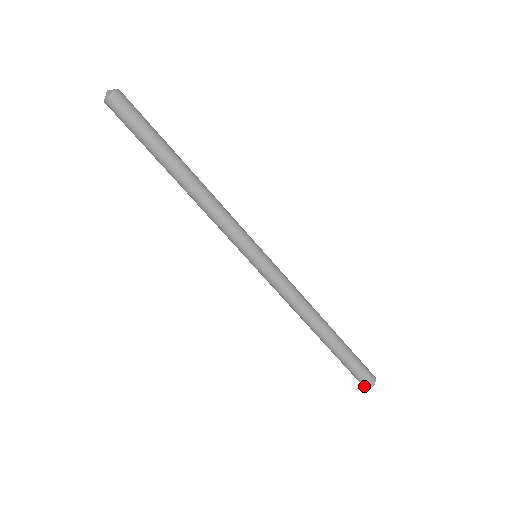
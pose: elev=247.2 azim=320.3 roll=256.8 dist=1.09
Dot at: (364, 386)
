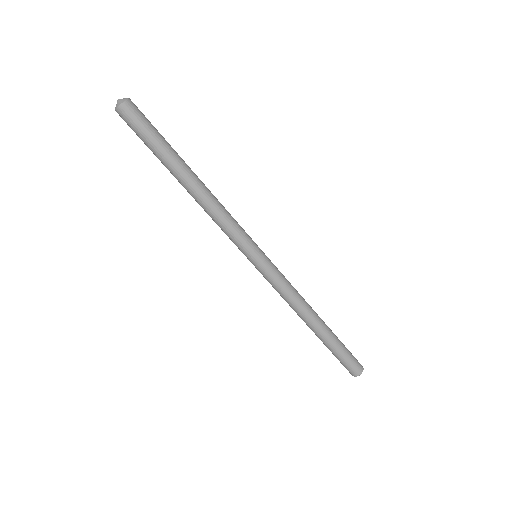
Dot at: occluded
